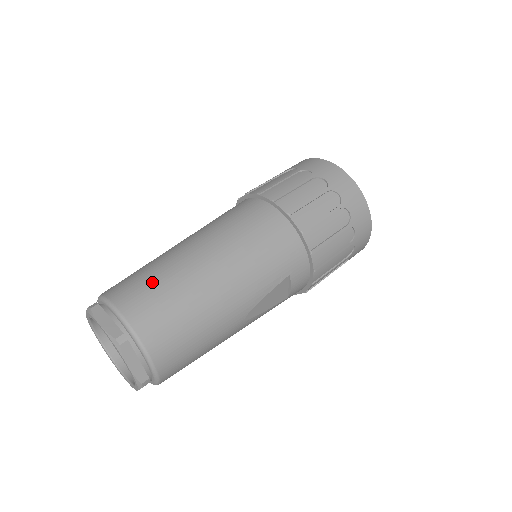
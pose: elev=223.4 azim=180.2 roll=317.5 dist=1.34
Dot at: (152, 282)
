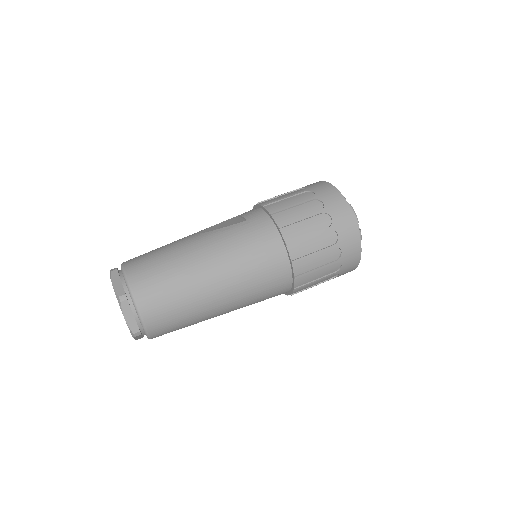
Dot at: (172, 302)
